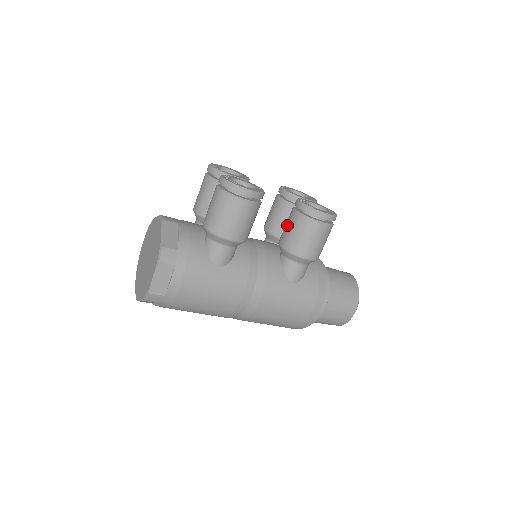
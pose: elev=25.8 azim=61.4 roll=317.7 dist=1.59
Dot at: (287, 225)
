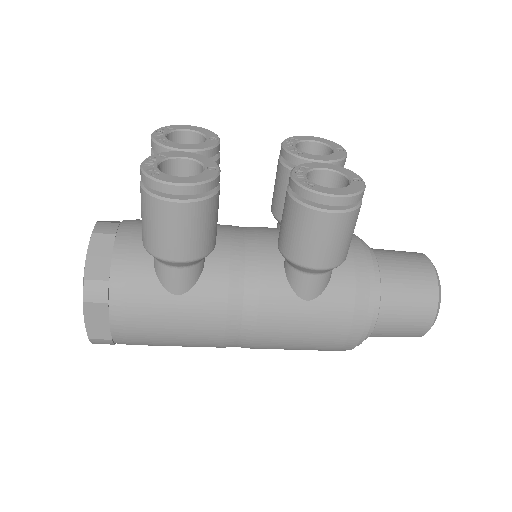
Dot at: (282, 214)
